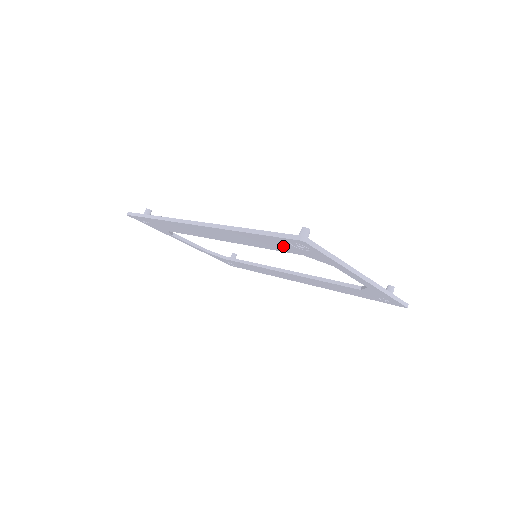
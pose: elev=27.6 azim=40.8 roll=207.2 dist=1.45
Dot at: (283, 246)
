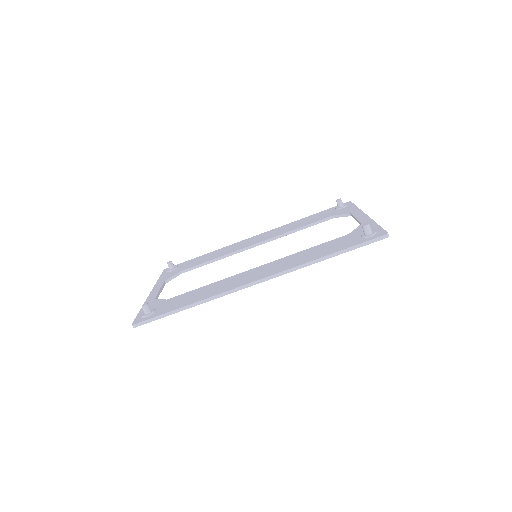
Dot at: occluded
